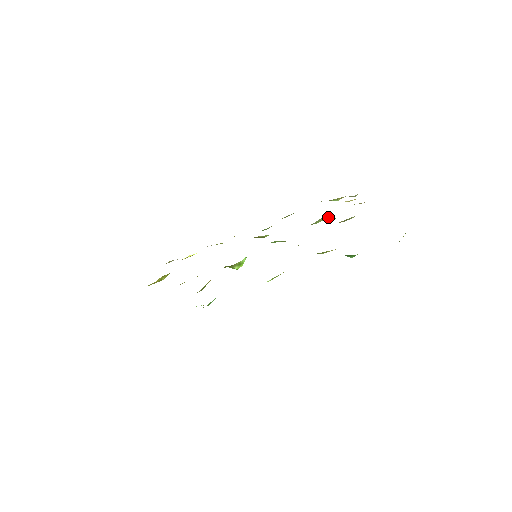
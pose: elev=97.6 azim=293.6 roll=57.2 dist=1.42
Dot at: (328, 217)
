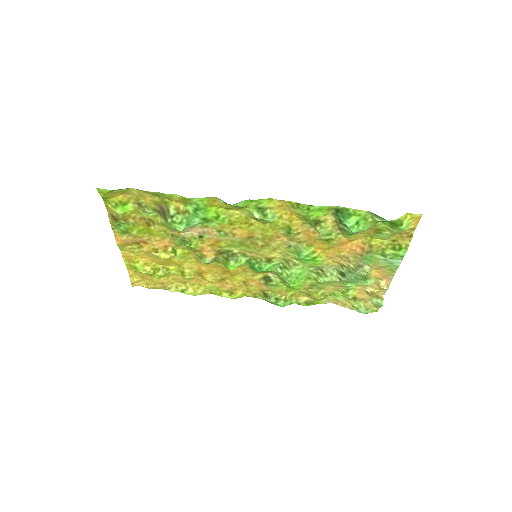
Dot at: (342, 269)
